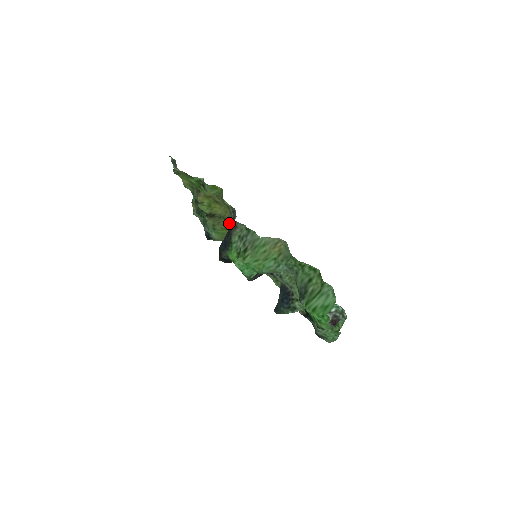
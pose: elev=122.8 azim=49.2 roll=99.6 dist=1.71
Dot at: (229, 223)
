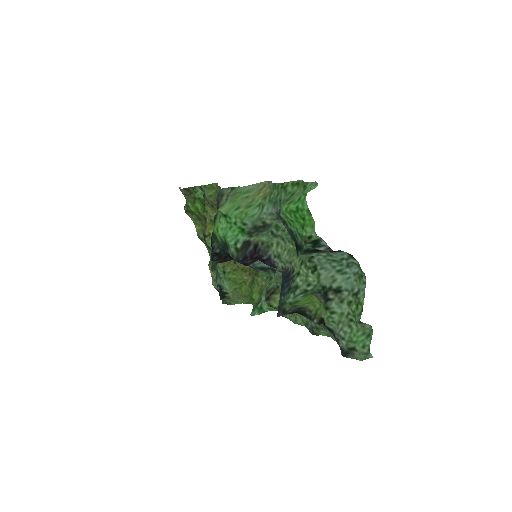
Dot at: occluded
